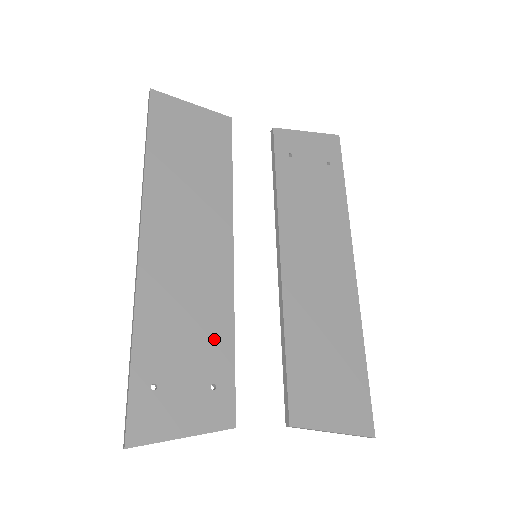
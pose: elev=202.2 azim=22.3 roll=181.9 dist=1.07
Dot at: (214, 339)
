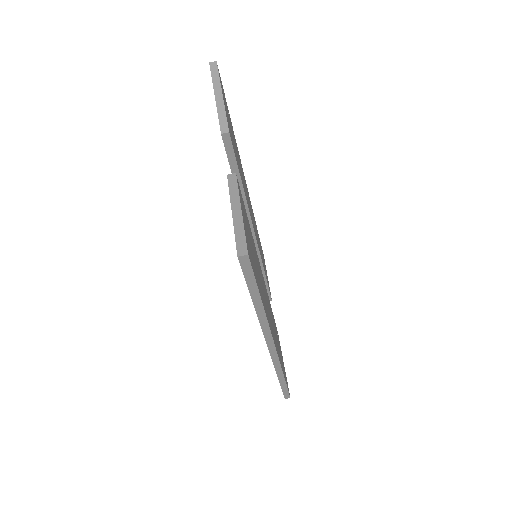
Dot at: (241, 175)
